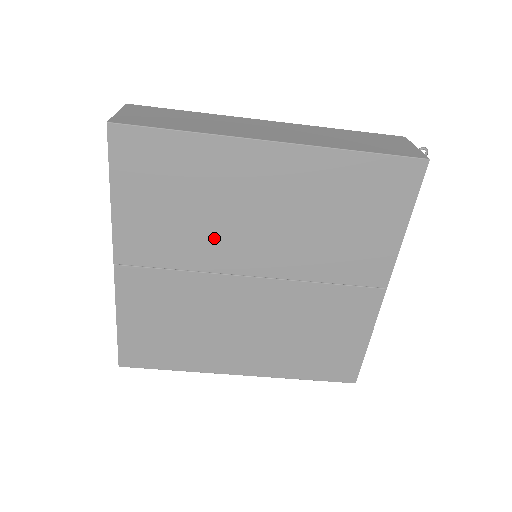
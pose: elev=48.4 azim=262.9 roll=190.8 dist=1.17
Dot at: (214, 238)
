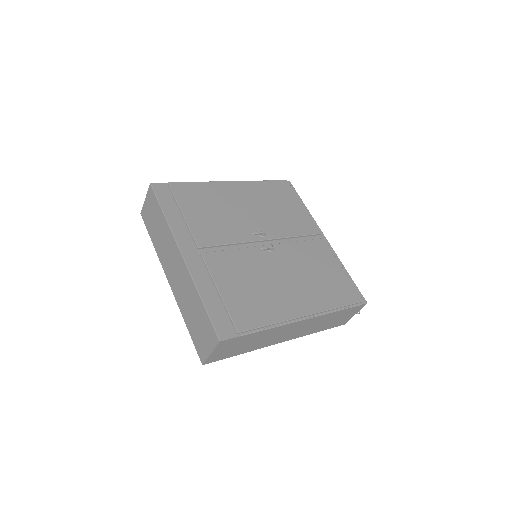
Dot at: occluded
